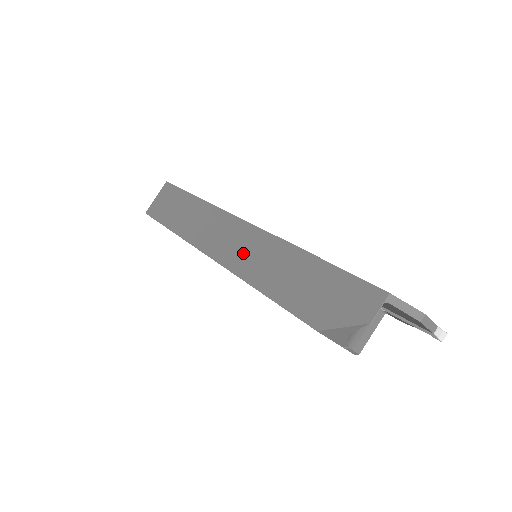
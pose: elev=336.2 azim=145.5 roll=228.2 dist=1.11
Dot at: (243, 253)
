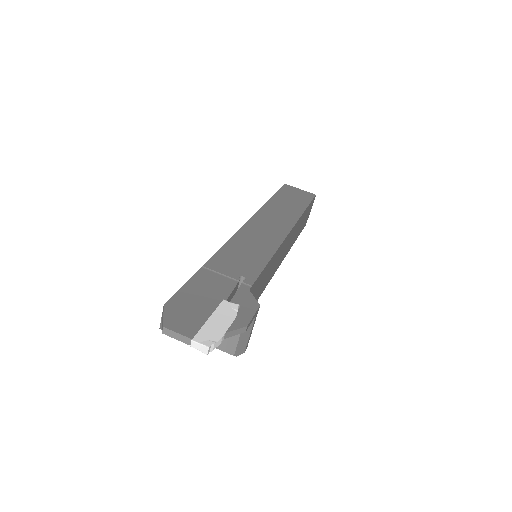
Dot at: occluded
